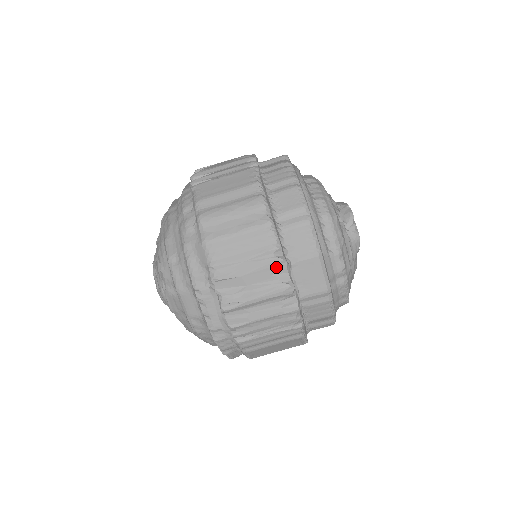
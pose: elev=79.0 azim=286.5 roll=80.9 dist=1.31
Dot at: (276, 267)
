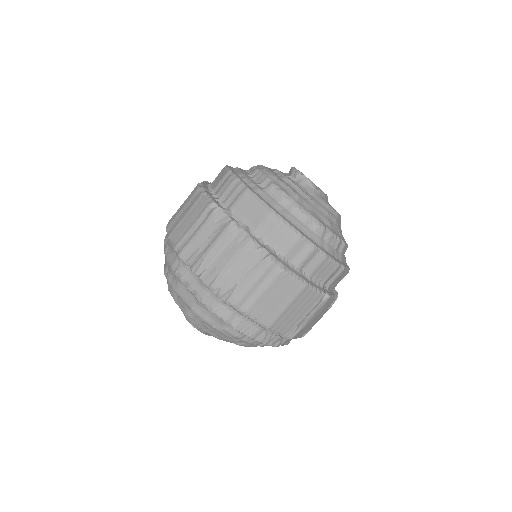
Dot at: (215, 216)
